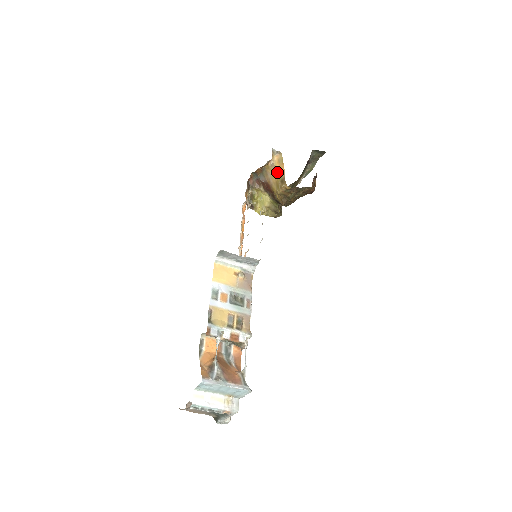
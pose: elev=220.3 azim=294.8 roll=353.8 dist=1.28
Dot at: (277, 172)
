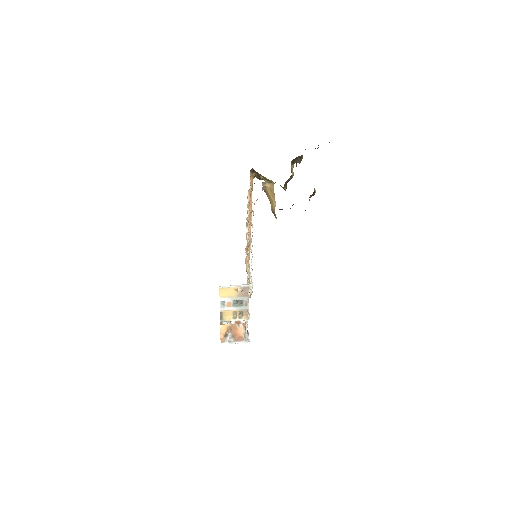
Dot at: (270, 198)
